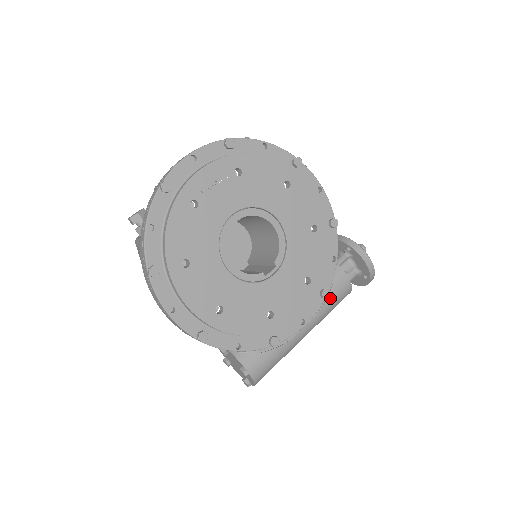
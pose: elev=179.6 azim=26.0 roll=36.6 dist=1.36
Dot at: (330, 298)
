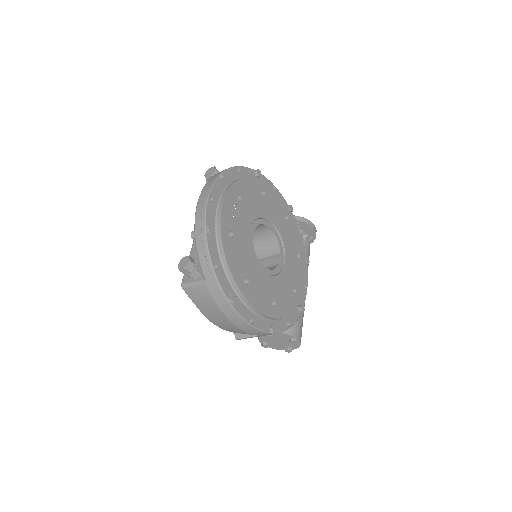
Dot at: occluded
